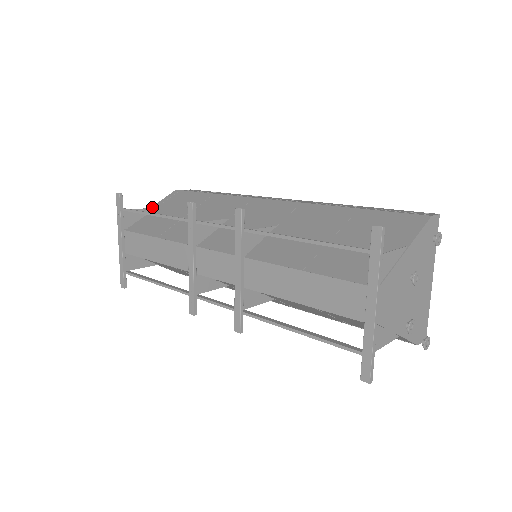
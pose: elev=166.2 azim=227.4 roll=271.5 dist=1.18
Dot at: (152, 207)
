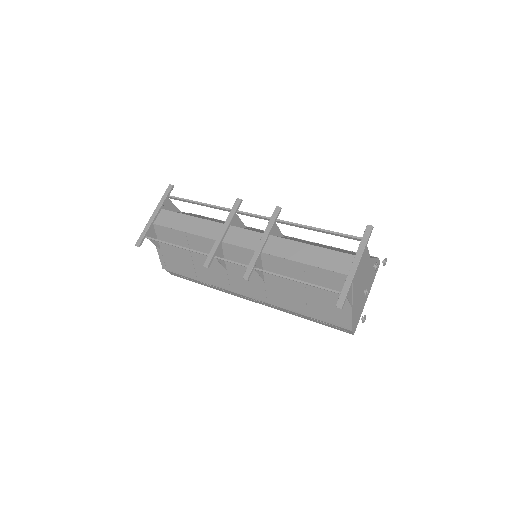
Dot at: occluded
